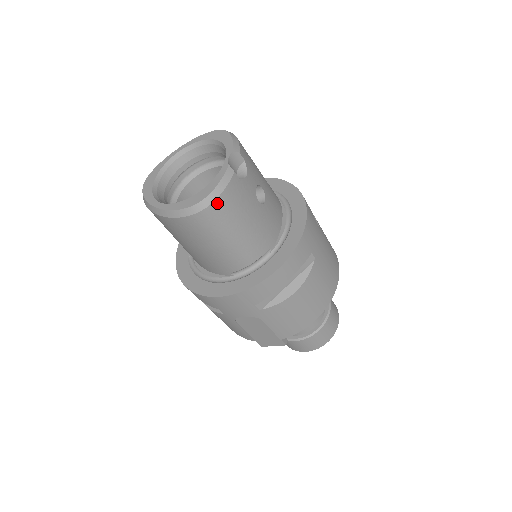
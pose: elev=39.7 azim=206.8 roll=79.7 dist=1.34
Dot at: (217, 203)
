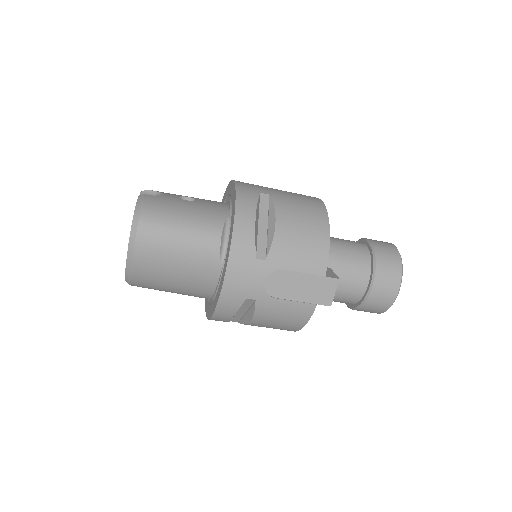
Dot at: (144, 214)
